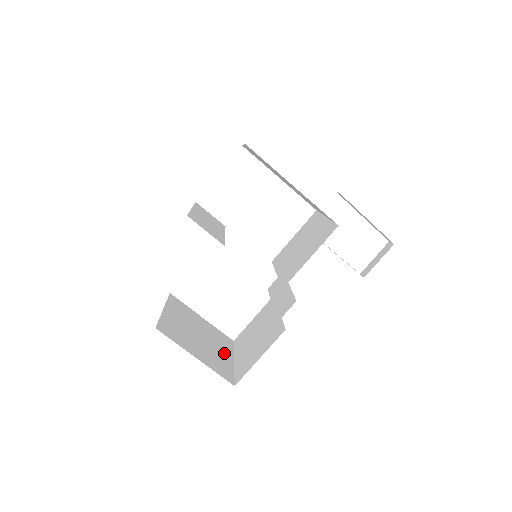
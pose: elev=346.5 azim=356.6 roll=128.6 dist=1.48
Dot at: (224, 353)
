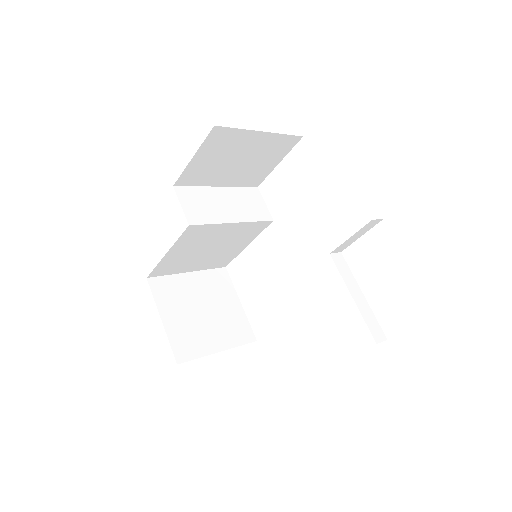
Dot at: (216, 339)
